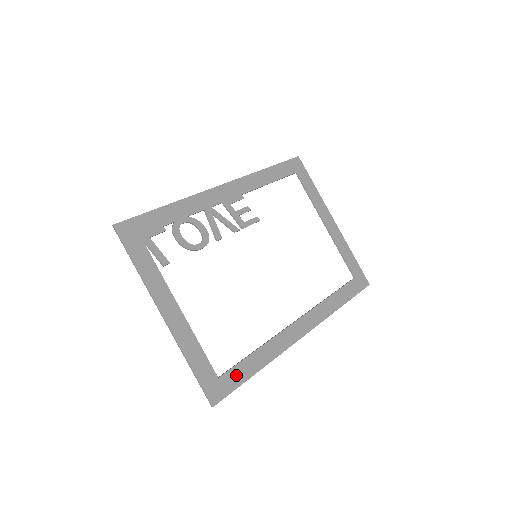
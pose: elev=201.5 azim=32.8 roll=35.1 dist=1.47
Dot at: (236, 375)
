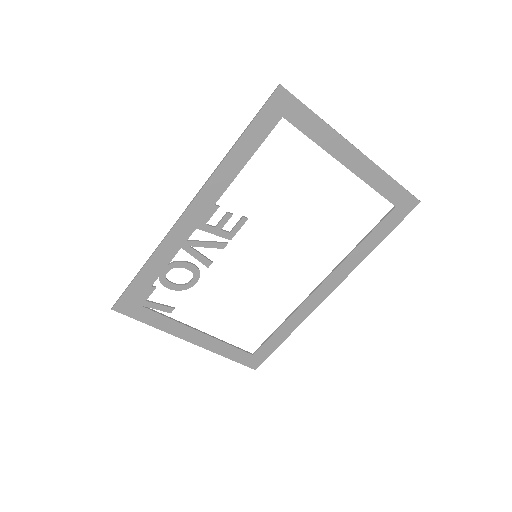
Dot at: (267, 347)
